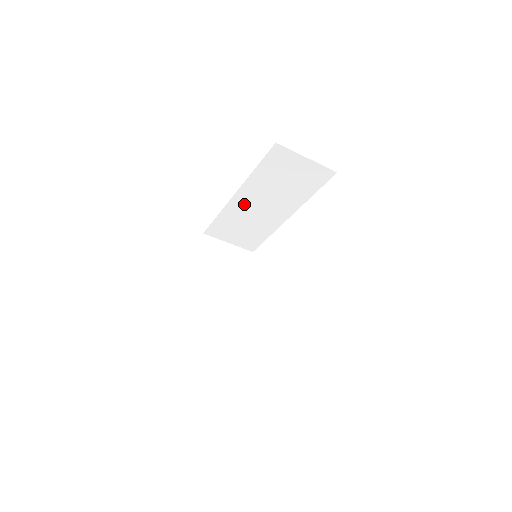
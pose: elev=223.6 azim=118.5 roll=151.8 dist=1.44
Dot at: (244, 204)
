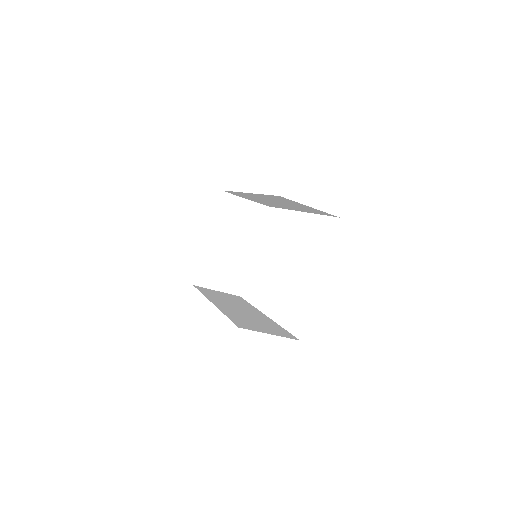
Dot at: (256, 197)
